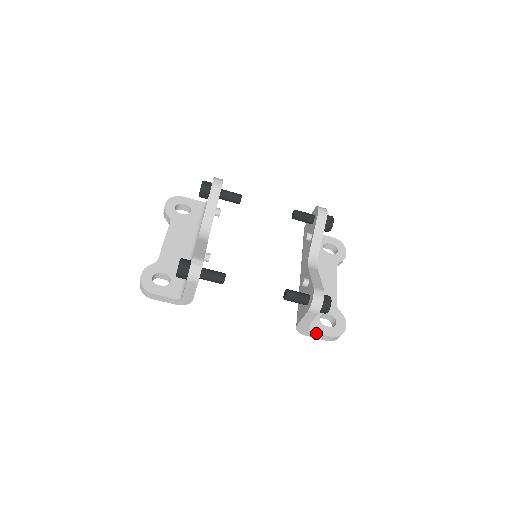
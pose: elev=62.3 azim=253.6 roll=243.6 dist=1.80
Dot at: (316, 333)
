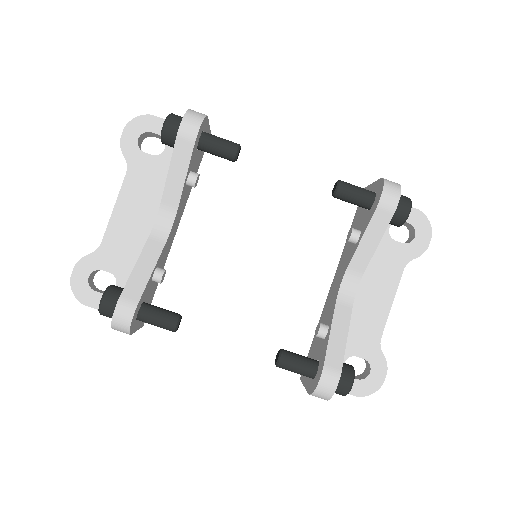
Dot at: occluded
